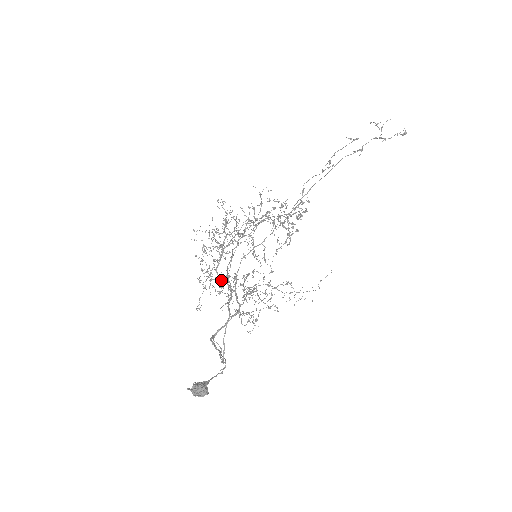
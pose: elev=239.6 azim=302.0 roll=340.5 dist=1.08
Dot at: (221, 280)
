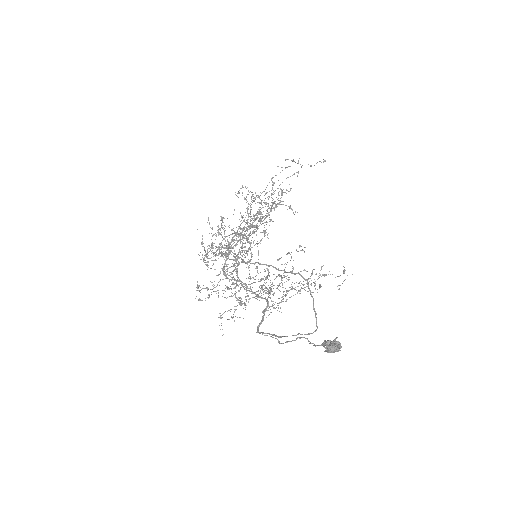
Dot at: occluded
